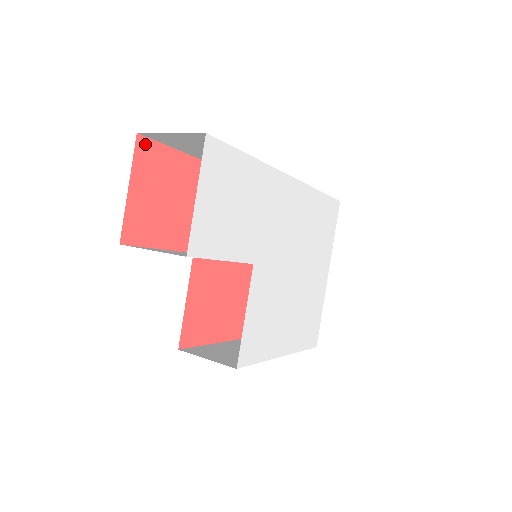
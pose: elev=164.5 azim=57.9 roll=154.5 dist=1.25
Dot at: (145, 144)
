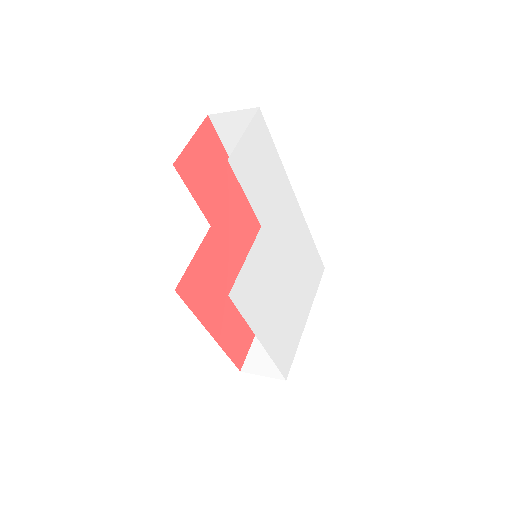
Dot at: (209, 126)
